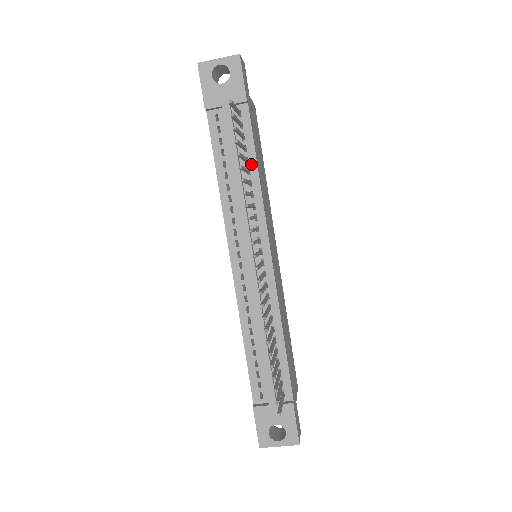
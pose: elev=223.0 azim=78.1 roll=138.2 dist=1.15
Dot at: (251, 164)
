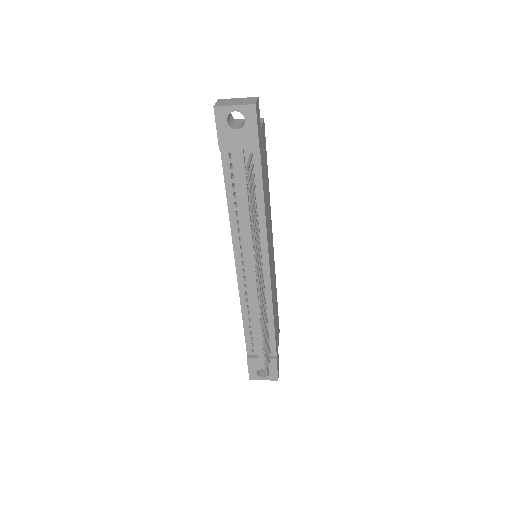
Dot at: (258, 198)
